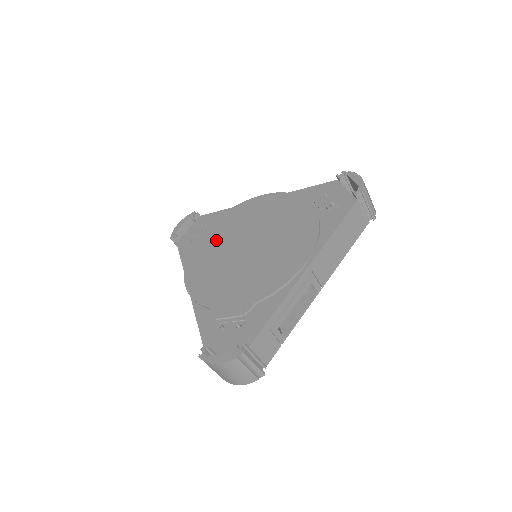
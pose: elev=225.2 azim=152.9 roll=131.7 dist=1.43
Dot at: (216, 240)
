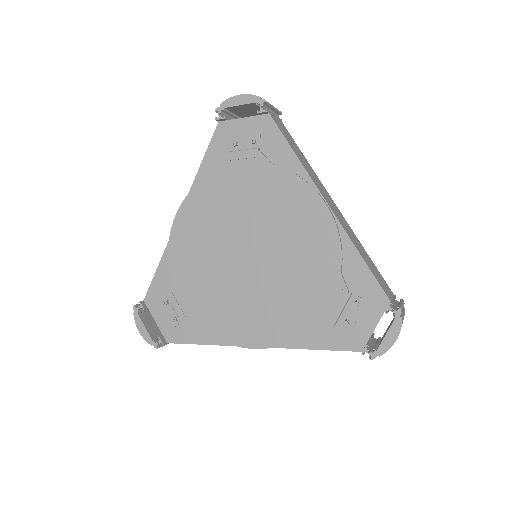
Dot at: (238, 199)
